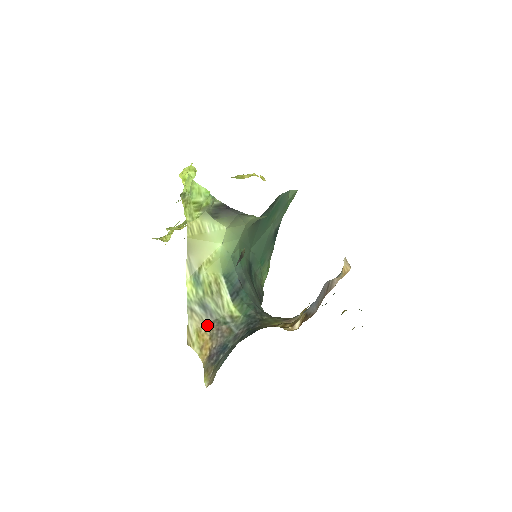
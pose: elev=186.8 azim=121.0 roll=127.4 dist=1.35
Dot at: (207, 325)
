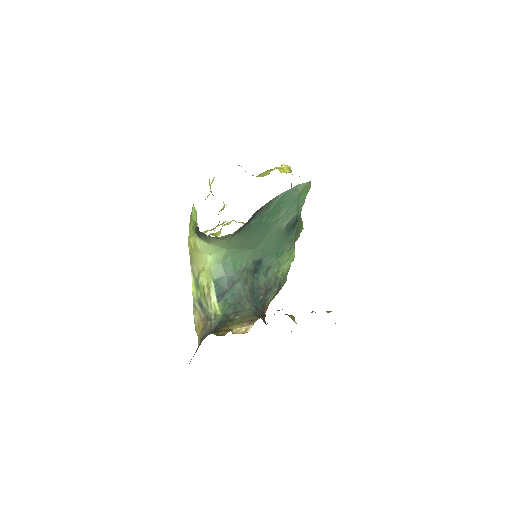
Dot at: (202, 319)
